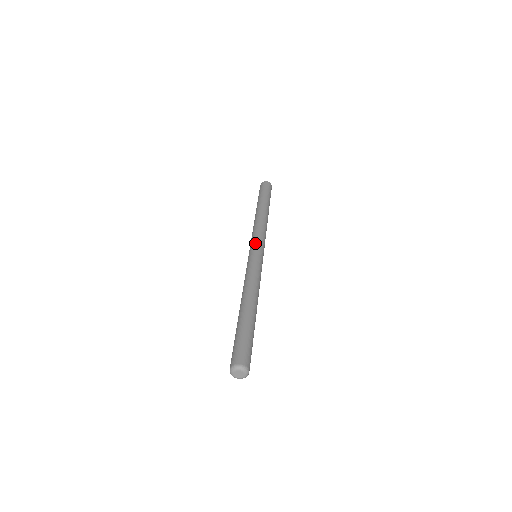
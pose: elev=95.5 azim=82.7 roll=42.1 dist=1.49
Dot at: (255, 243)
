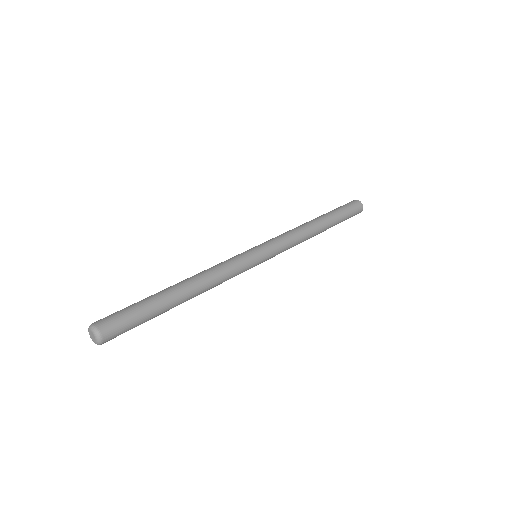
Dot at: (266, 243)
